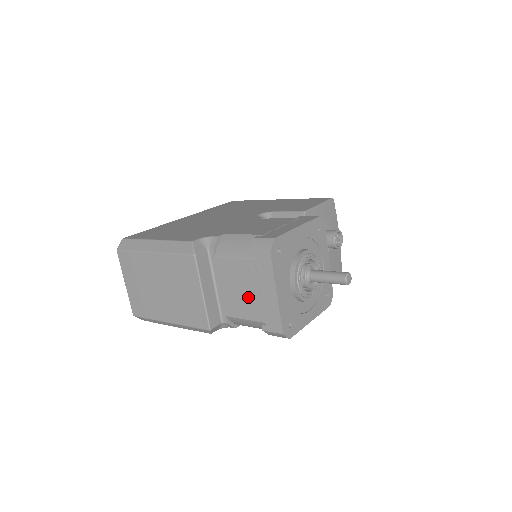
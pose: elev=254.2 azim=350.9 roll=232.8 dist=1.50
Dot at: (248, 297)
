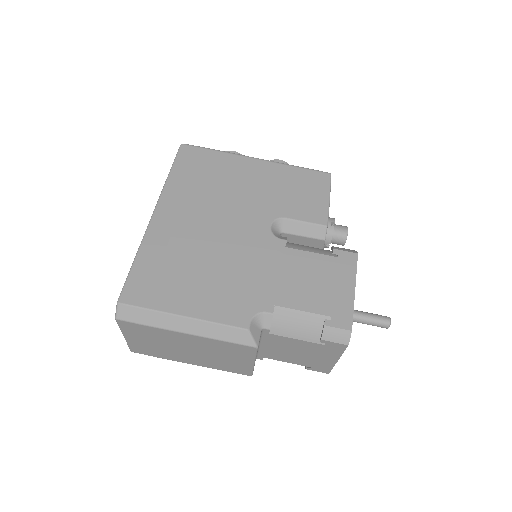
Dot at: (301, 356)
